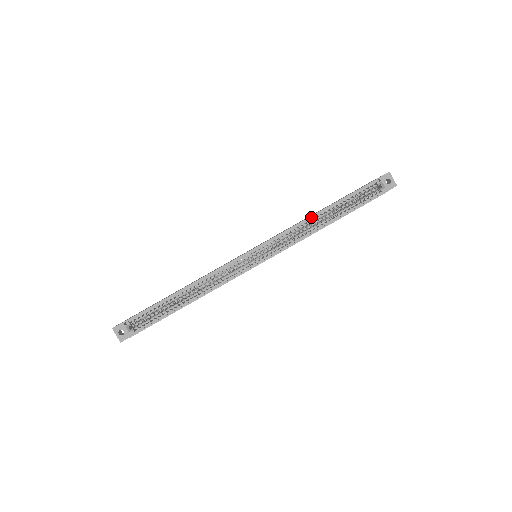
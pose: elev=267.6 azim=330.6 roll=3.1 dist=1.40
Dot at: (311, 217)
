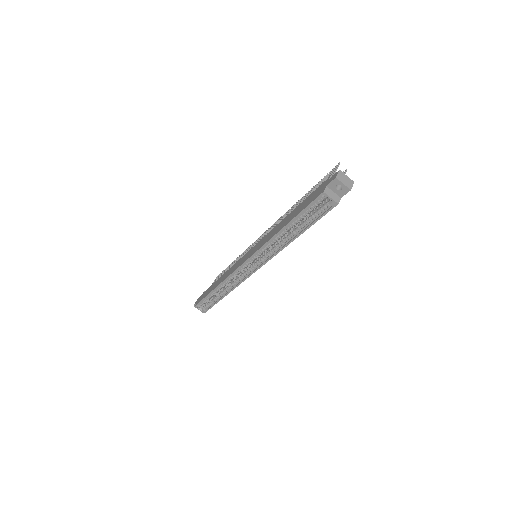
Dot at: (275, 236)
